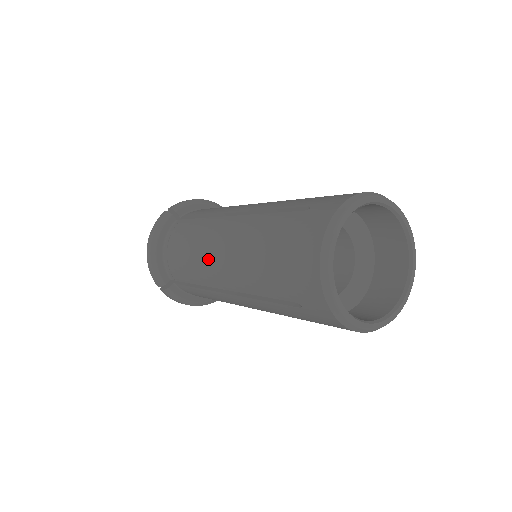
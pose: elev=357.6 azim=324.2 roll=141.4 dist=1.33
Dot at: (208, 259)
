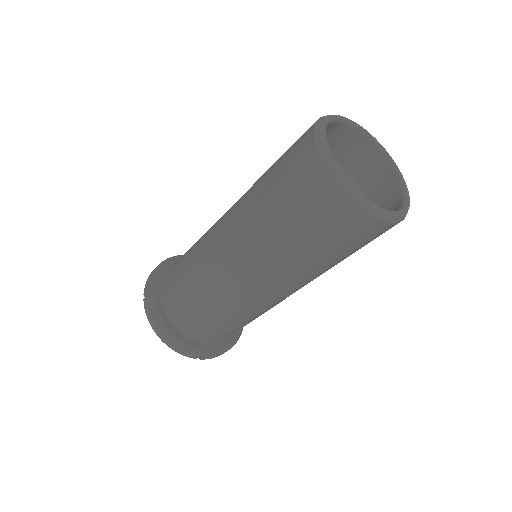
Dot at: (215, 223)
